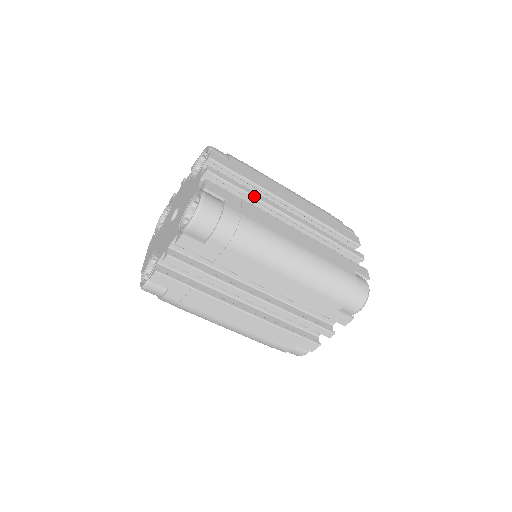
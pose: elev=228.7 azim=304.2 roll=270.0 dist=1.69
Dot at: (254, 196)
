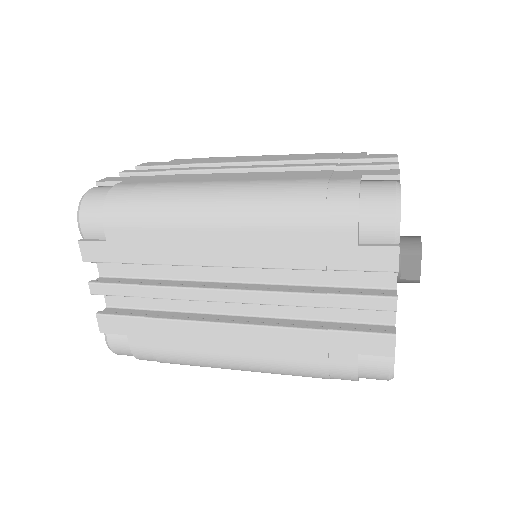
Dot at: (160, 298)
